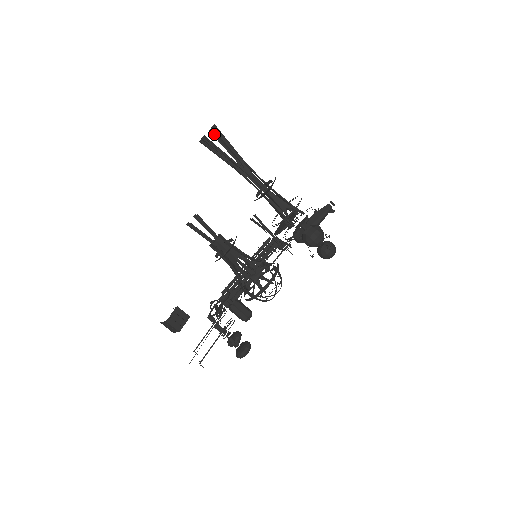
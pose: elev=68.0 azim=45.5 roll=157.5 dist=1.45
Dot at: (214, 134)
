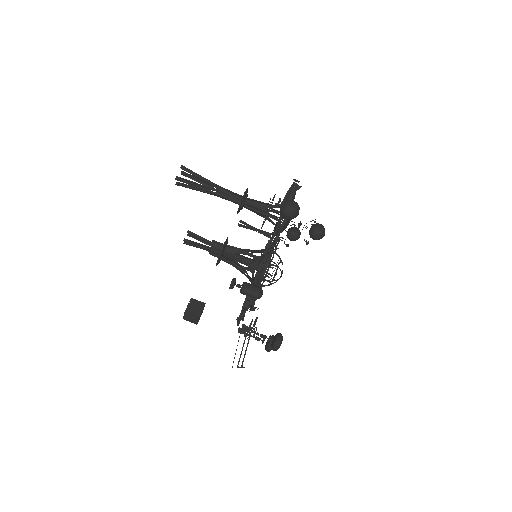
Dot at: (186, 175)
